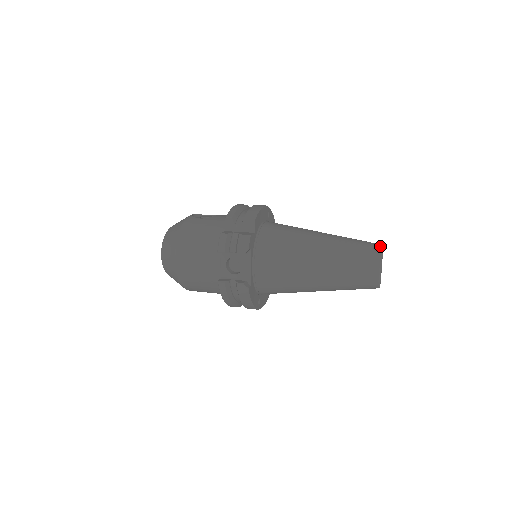
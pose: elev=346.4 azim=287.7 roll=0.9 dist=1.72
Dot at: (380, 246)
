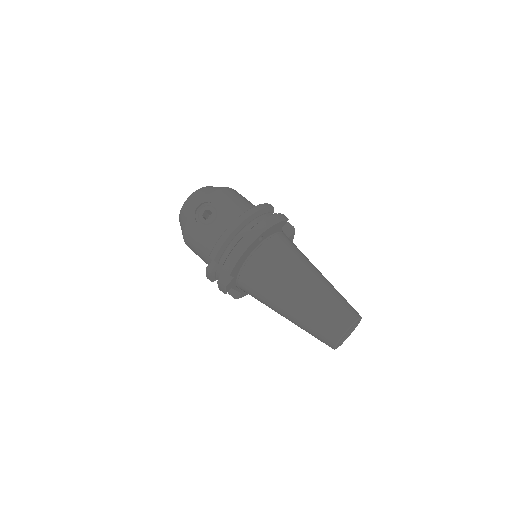
Dot at: (341, 335)
